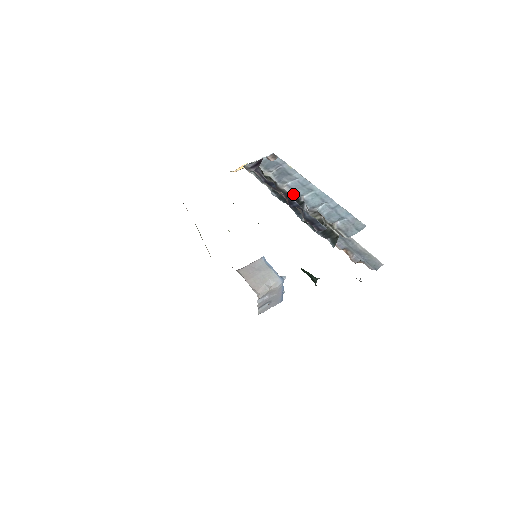
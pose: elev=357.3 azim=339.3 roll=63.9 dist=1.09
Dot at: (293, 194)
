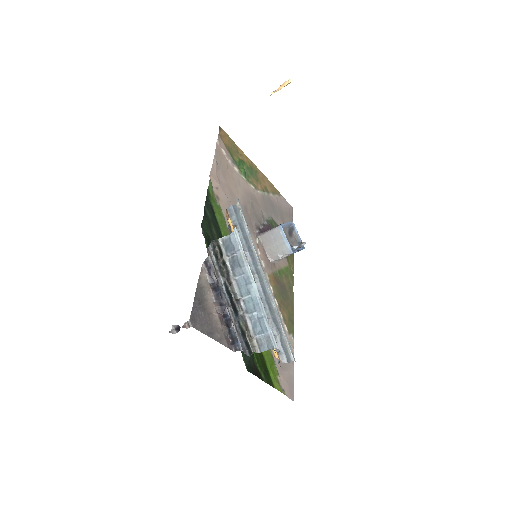
Dot at: (237, 291)
